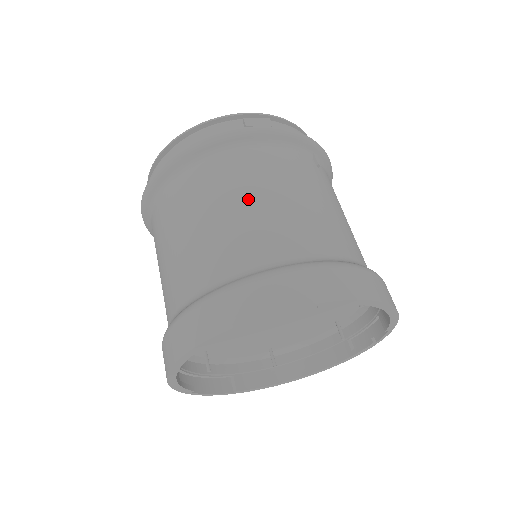
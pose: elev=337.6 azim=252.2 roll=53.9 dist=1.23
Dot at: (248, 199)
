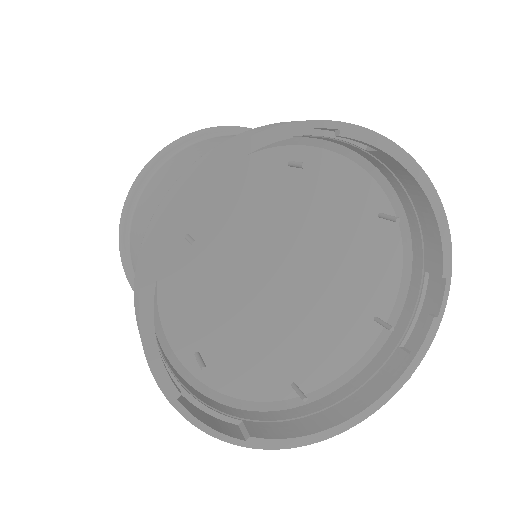
Dot at: occluded
